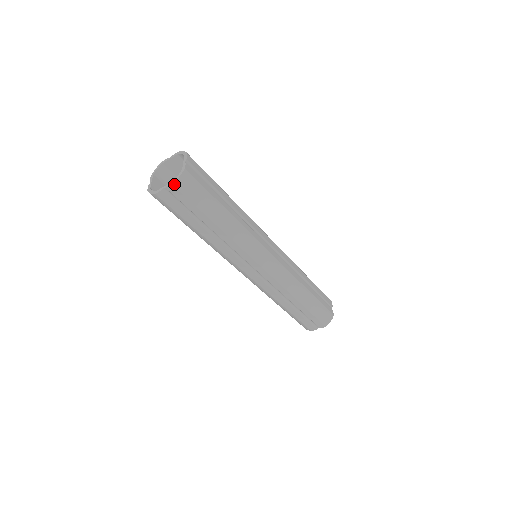
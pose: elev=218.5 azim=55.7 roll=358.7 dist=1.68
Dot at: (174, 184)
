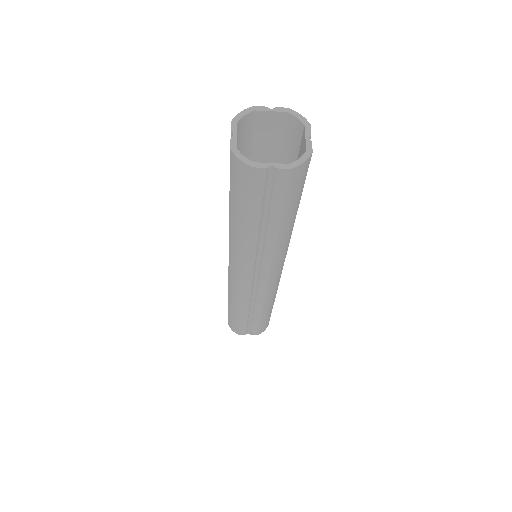
Dot at: (292, 169)
